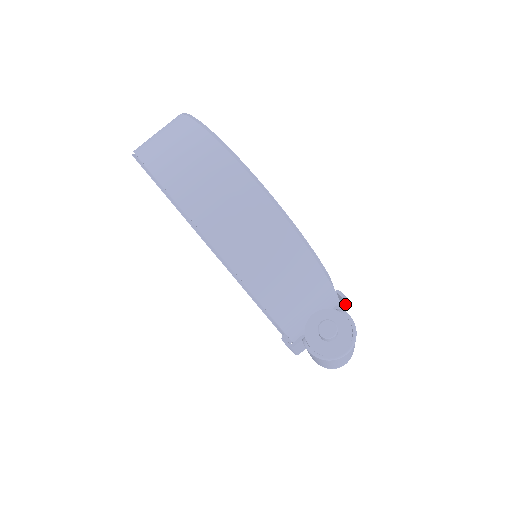
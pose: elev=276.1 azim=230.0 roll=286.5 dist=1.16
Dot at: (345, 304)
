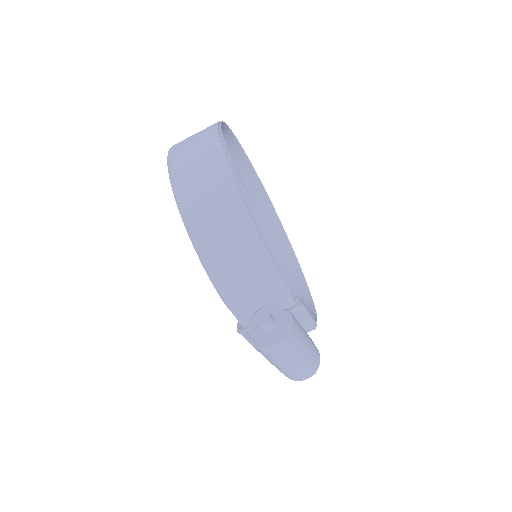
Dot at: (301, 310)
